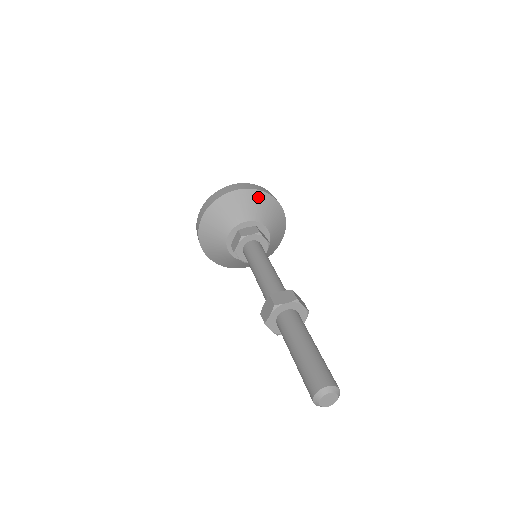
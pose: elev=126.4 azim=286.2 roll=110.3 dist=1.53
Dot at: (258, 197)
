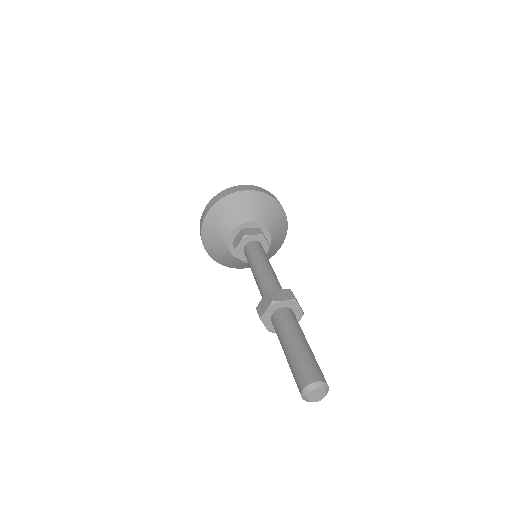
Dot at: (266, 201)
